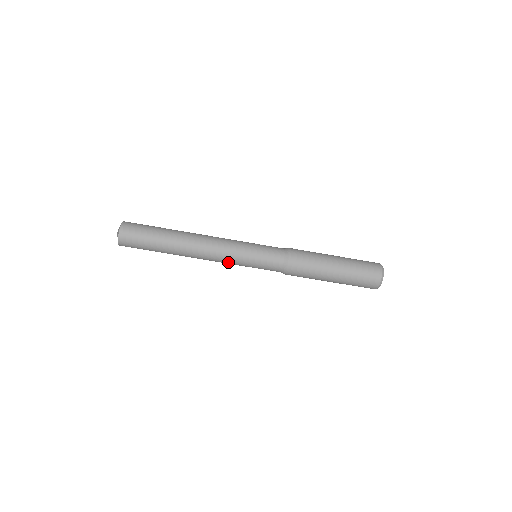
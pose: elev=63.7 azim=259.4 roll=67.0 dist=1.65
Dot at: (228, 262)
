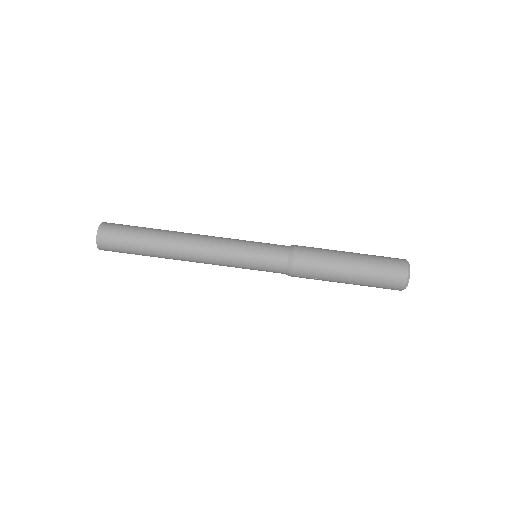
Dot at: (224, 252)
